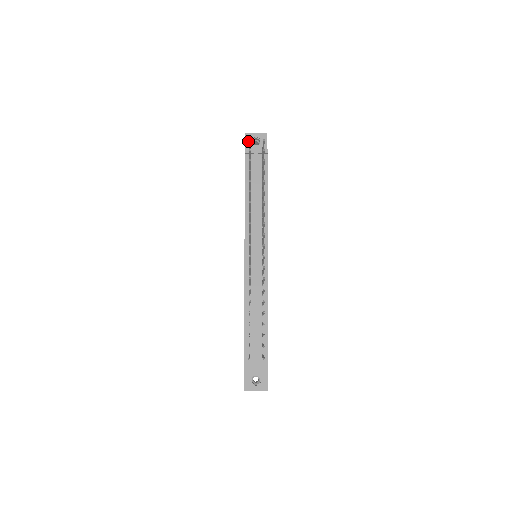
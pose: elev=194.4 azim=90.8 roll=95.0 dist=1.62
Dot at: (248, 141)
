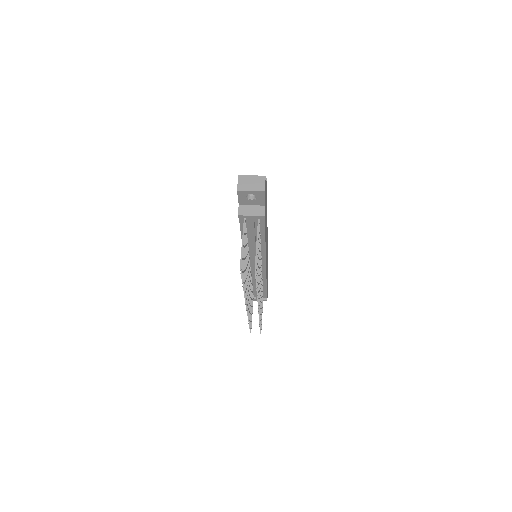
Dot at: (241, 197)
